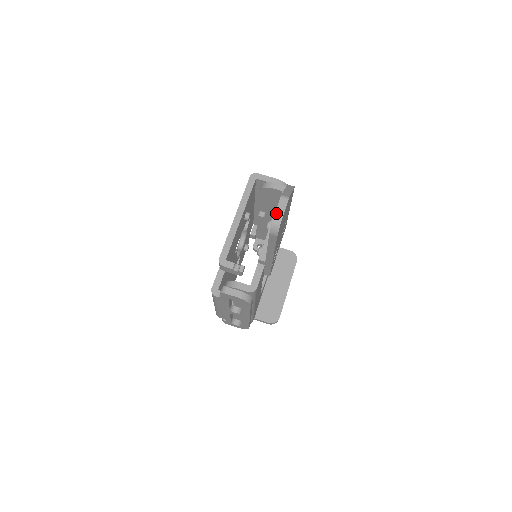
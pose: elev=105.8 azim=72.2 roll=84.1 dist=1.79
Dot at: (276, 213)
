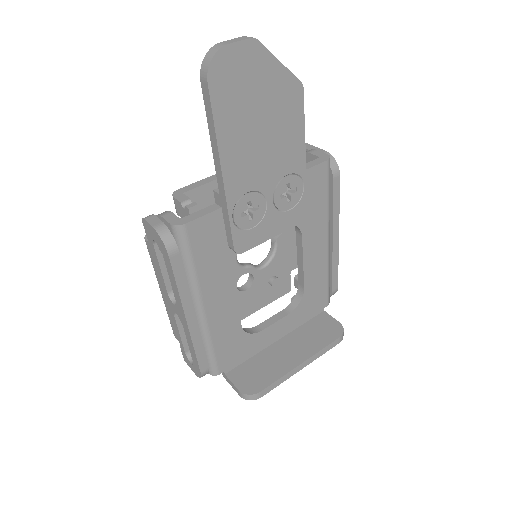
Dot at: (220, 43)
